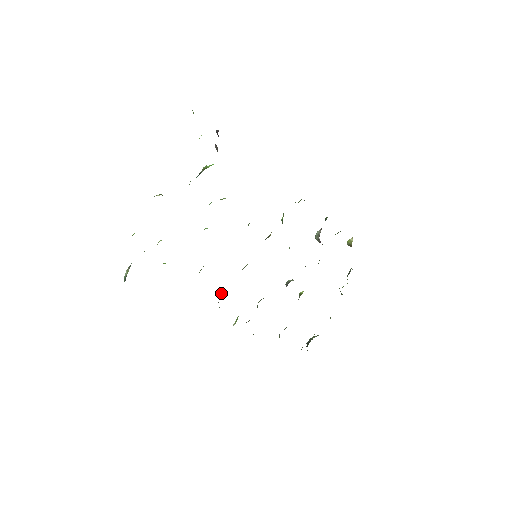
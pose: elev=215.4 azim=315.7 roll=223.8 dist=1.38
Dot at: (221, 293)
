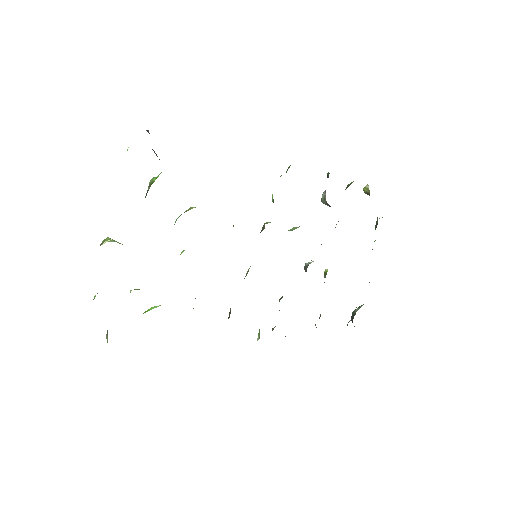
Dot at: (230, 313)
